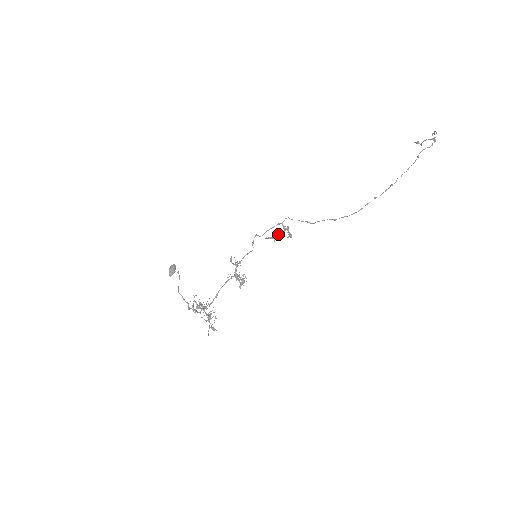
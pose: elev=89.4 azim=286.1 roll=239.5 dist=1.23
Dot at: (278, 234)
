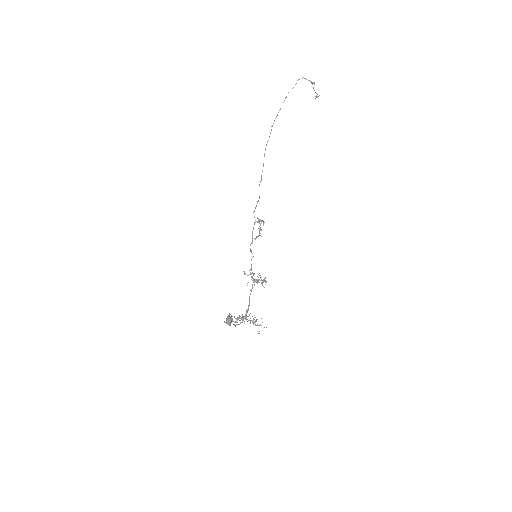
Dot at: (259, 230)
